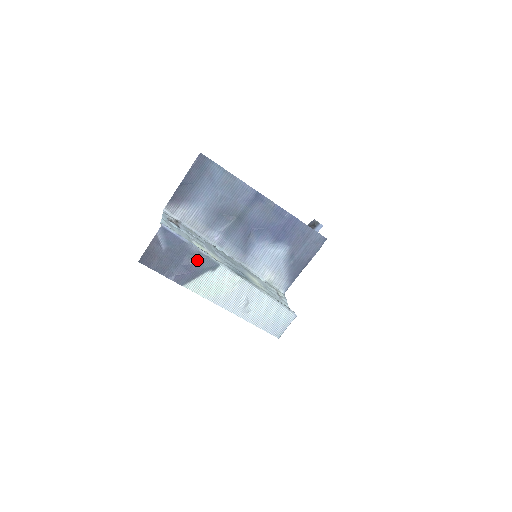
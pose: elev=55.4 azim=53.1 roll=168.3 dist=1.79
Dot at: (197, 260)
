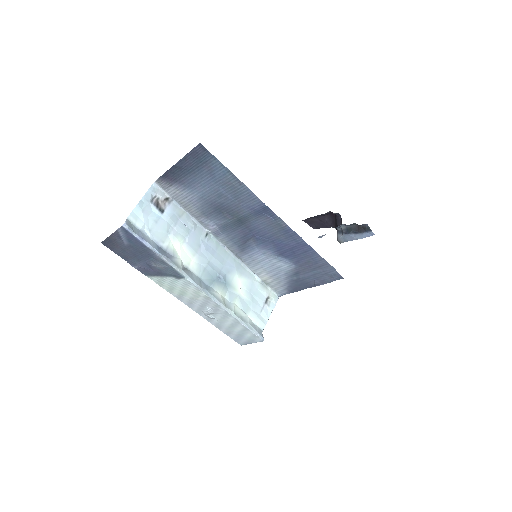
Dot at: (160, 265)
